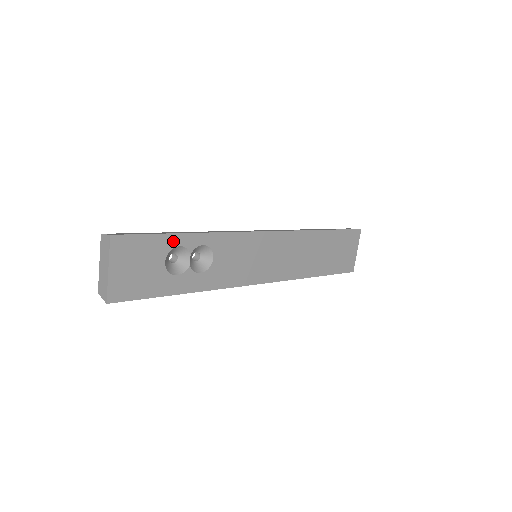
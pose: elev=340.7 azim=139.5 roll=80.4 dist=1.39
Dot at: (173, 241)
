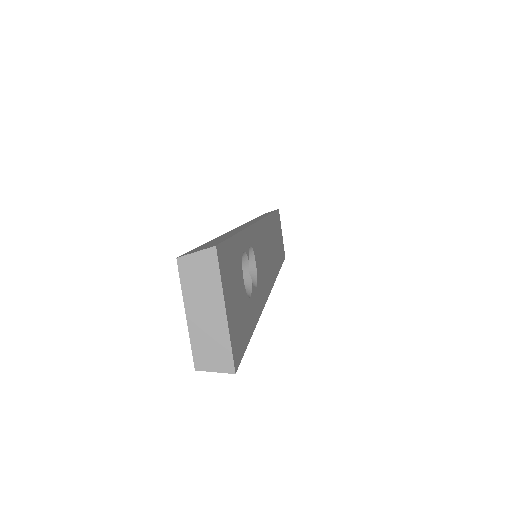
Dot at: (240, 245)
